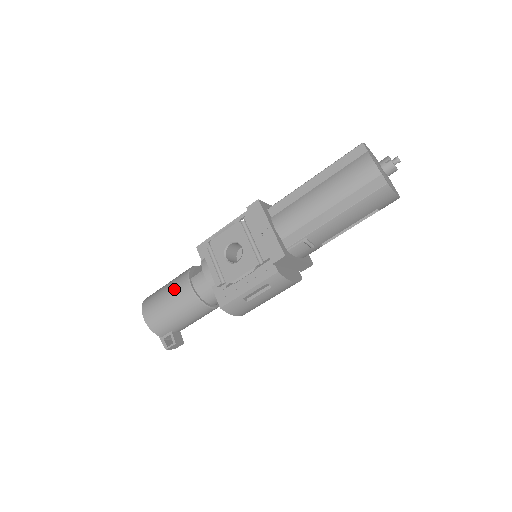
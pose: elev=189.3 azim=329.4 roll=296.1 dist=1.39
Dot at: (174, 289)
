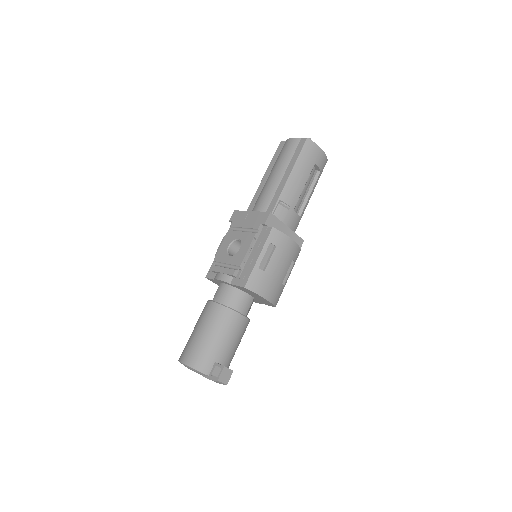
Dot at: (201, 317)
